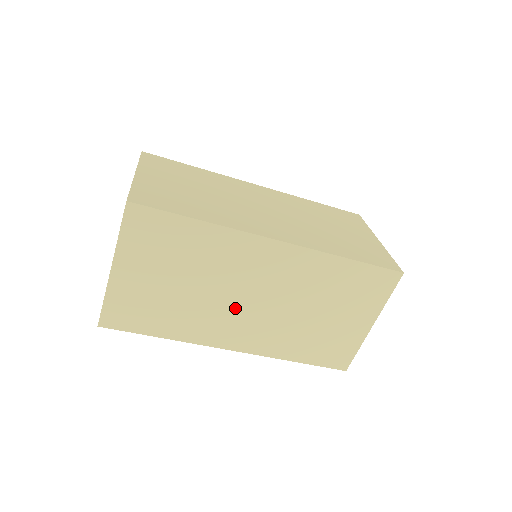
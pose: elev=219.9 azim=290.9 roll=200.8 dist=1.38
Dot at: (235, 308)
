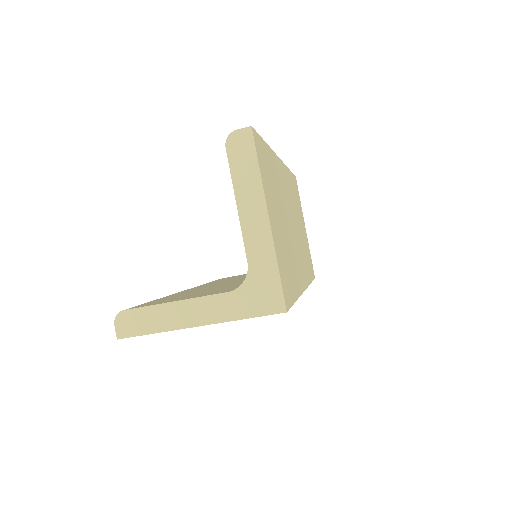
Dot at: occluded
